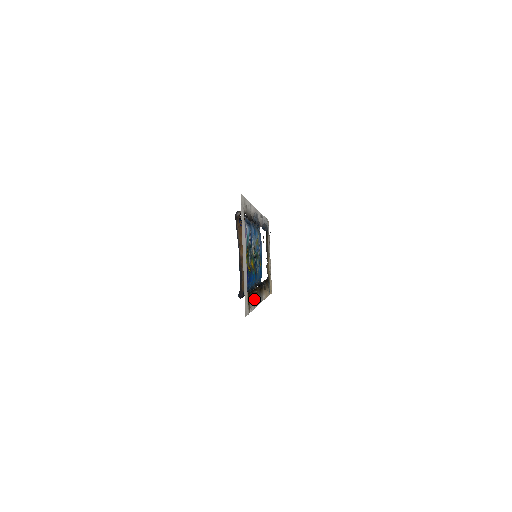
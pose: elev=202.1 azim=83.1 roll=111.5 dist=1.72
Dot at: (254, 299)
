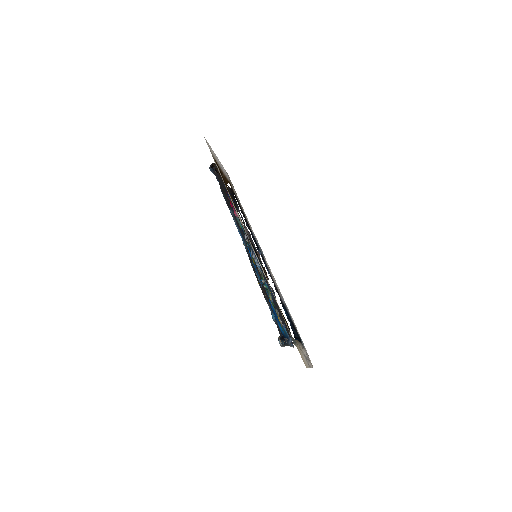
Dot at: (228, 192)
